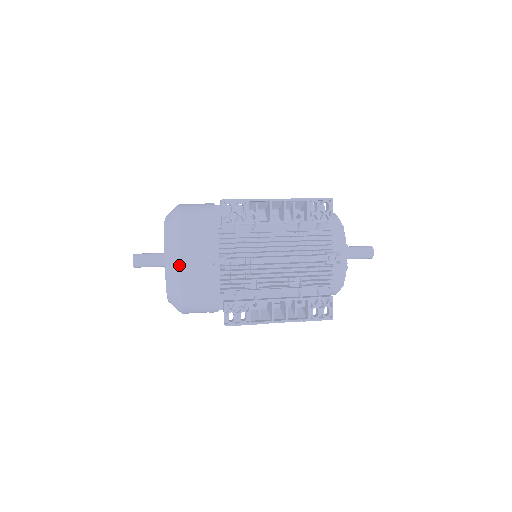
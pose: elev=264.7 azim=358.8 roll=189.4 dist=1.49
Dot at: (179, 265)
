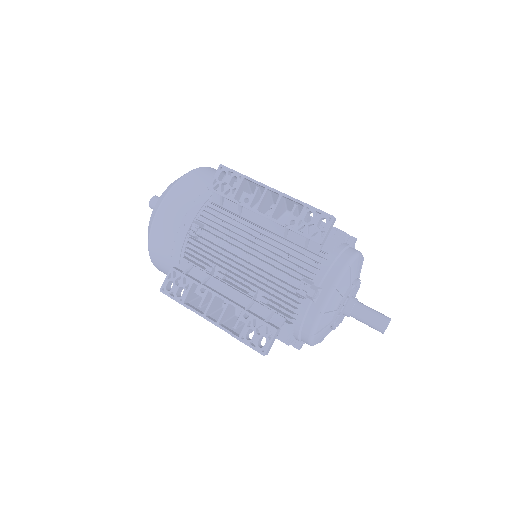
Dot at: (157, 210)
